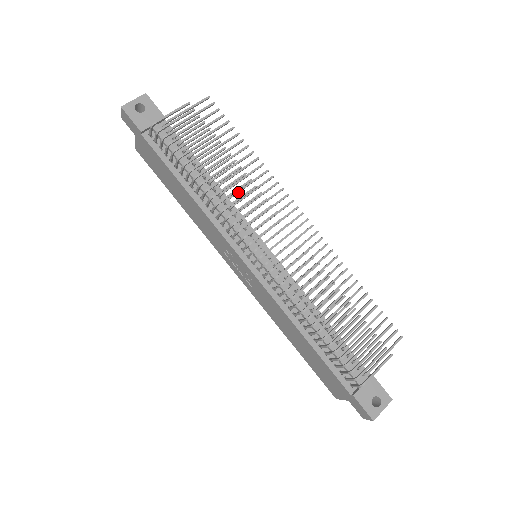
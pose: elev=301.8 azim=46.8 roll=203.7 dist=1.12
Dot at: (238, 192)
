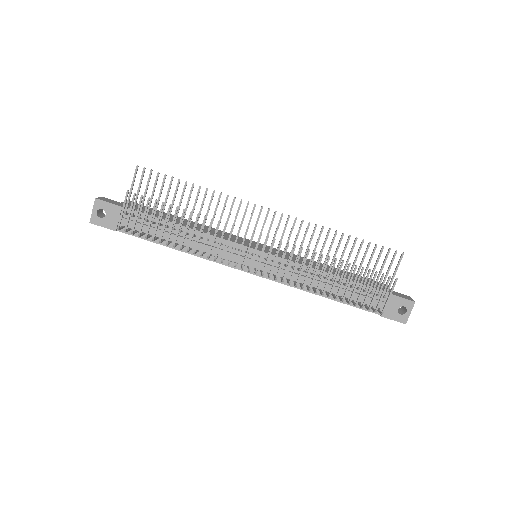
Dot at: (210, 229)
